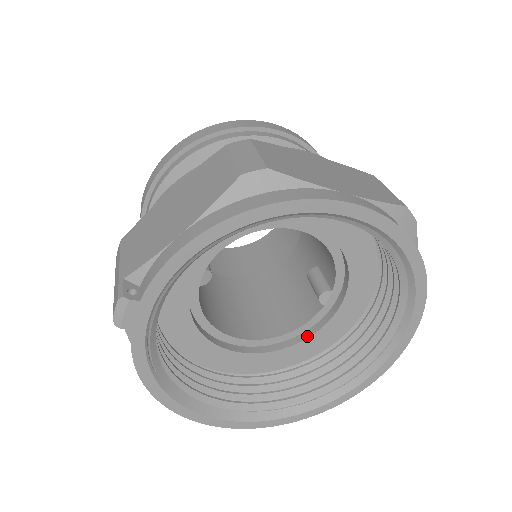
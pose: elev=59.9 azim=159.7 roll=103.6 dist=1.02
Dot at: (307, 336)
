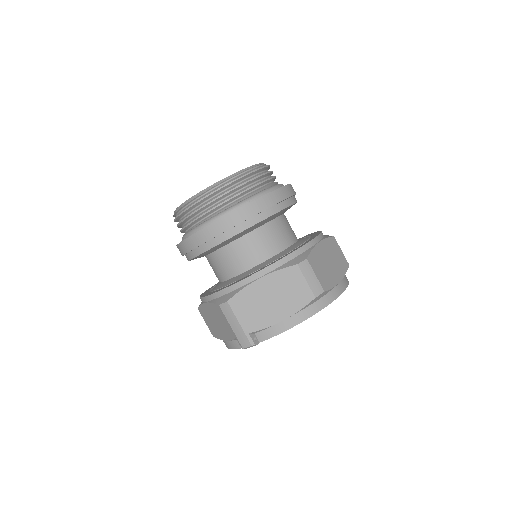
Dot at: occluded
